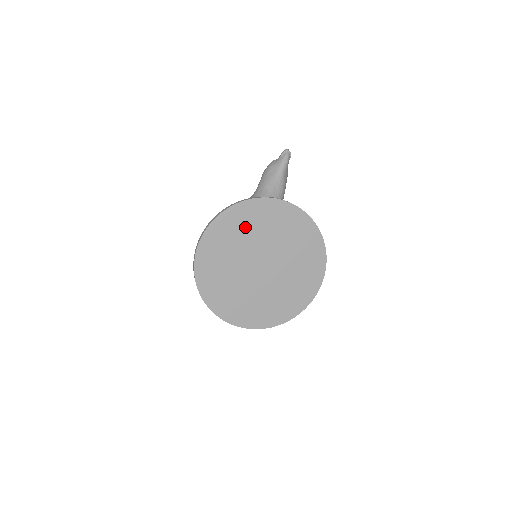
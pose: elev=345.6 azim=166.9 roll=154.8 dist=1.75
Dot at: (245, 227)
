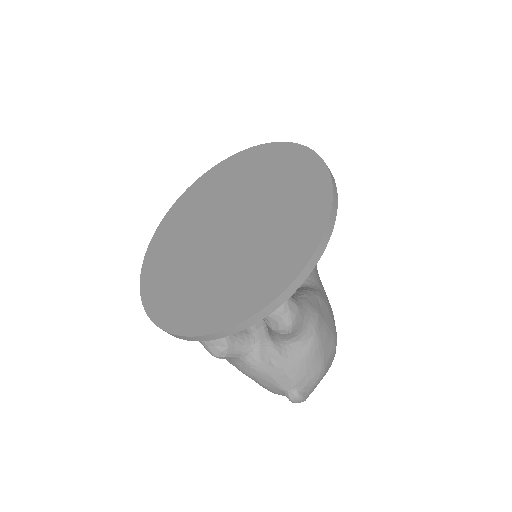
Dot at: (186, 219)
